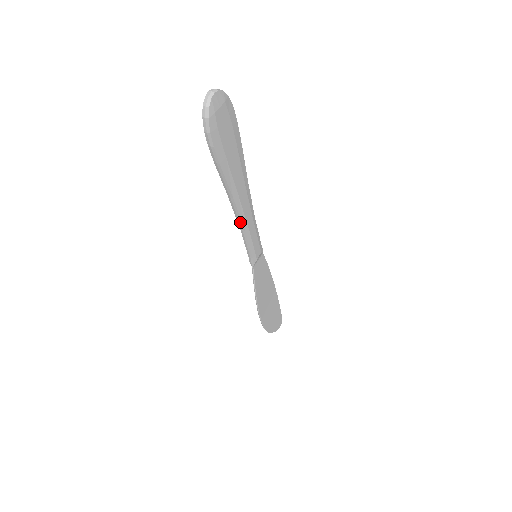
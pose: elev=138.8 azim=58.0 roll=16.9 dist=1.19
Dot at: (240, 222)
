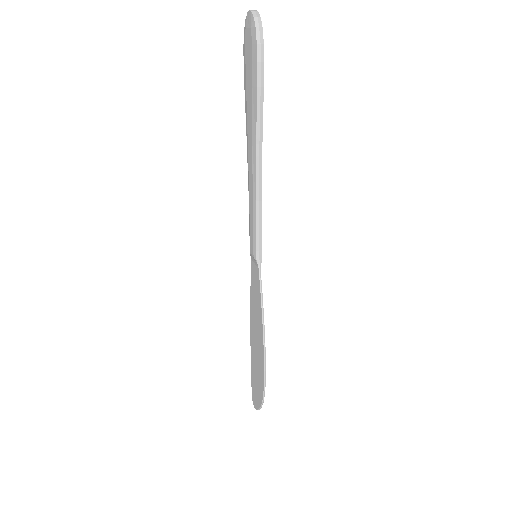
Dot at: (259, 186)
